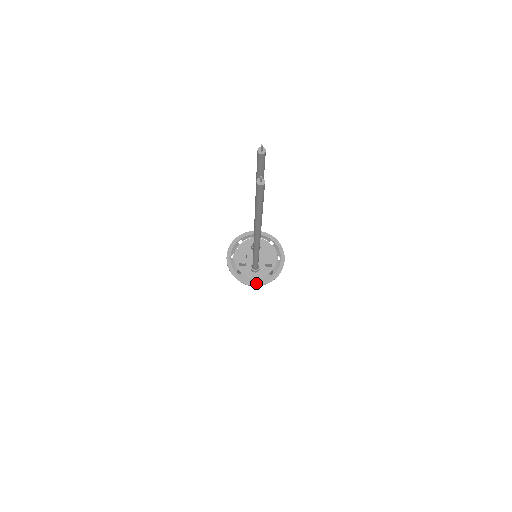
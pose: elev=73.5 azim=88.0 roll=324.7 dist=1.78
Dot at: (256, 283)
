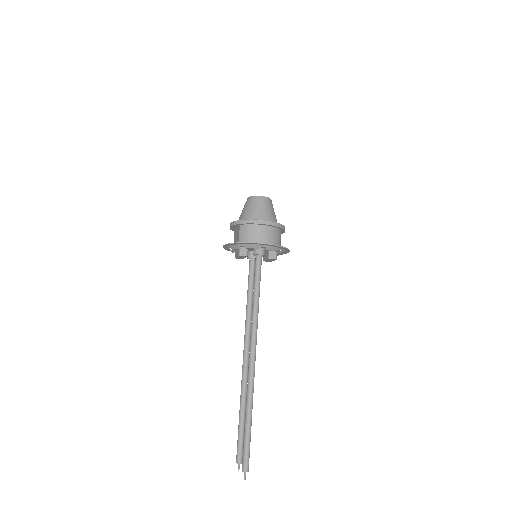
Dot at: occluded
